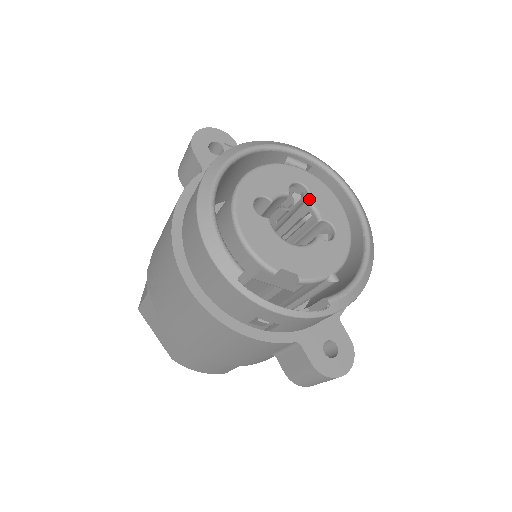
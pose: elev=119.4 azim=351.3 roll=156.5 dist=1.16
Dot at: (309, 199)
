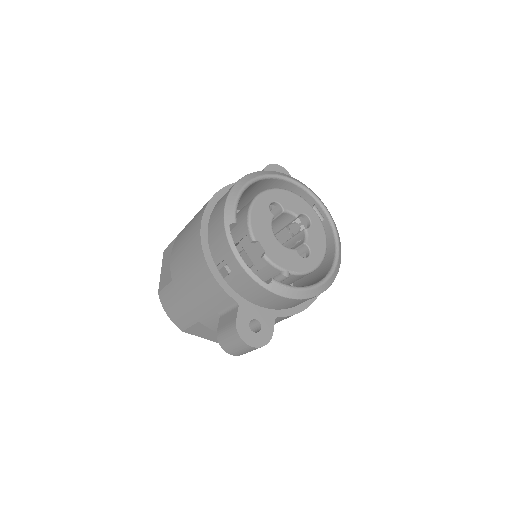
Dot at: (307, 229)
